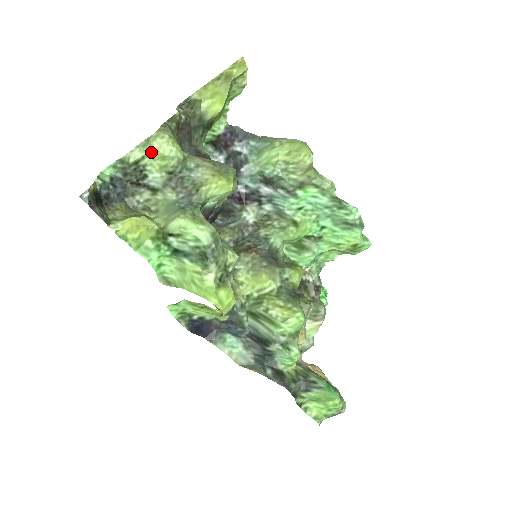
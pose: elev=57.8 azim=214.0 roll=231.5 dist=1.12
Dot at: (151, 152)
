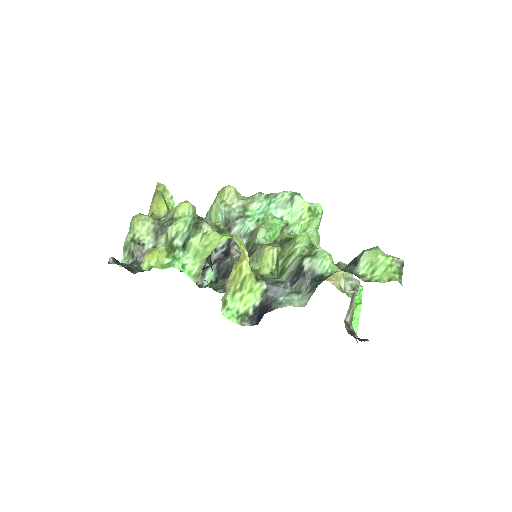
Dot at: (136, 227)
